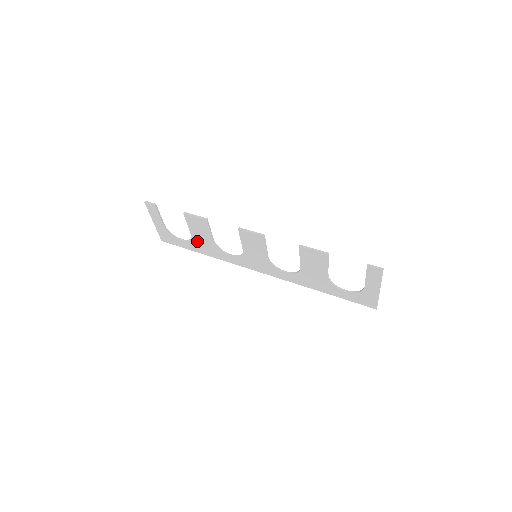
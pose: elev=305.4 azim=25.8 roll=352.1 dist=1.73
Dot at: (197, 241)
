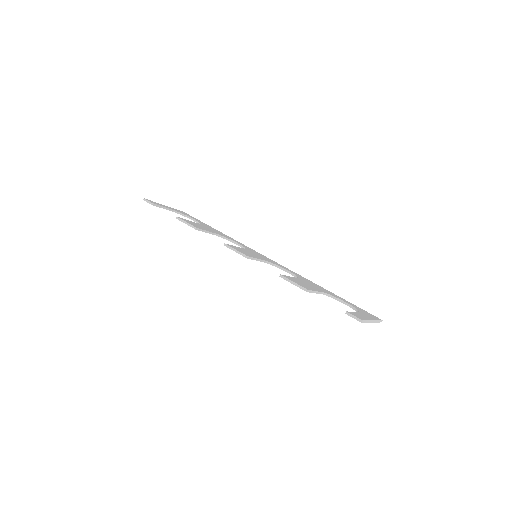
Dot at: occluded
